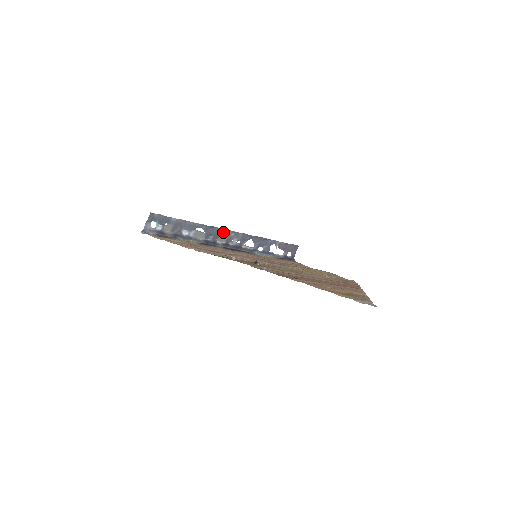
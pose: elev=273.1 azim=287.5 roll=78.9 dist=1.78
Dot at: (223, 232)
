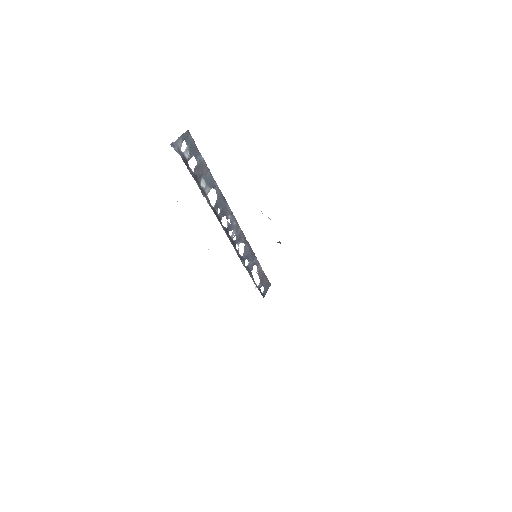
Dot at: (229, 213)
